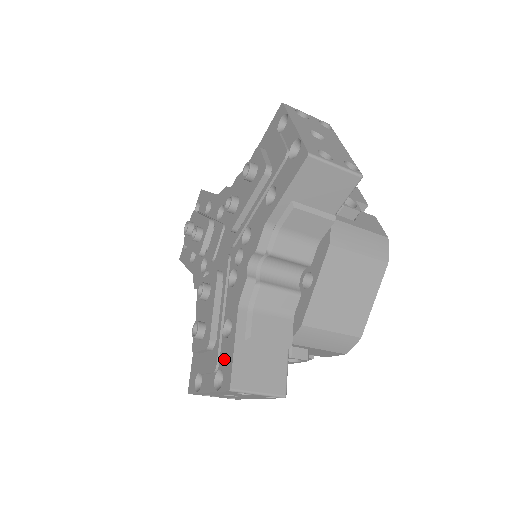
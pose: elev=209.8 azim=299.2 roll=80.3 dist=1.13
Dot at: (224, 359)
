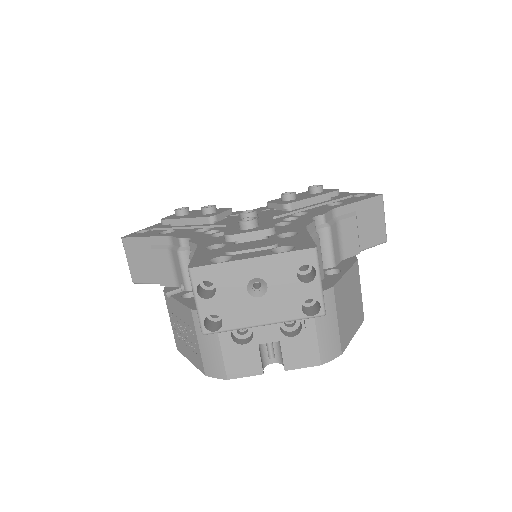
Dot at: (291, 241)
